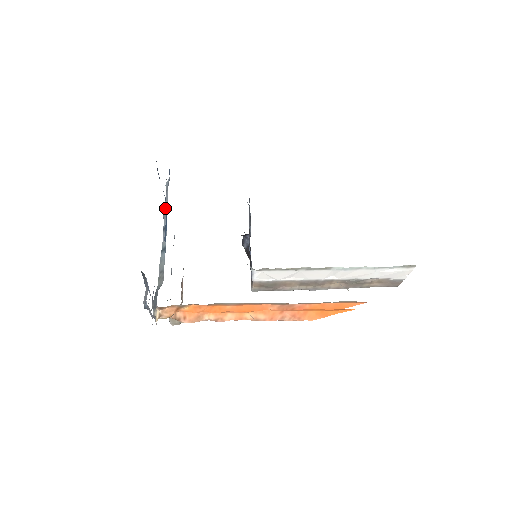
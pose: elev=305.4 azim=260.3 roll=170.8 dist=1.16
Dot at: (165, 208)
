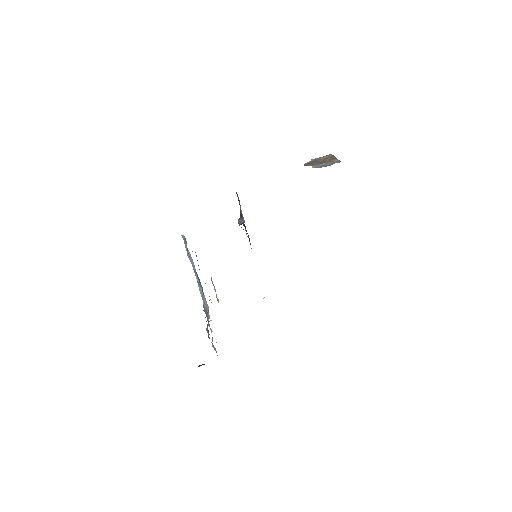
Dot at: (189, 257)
